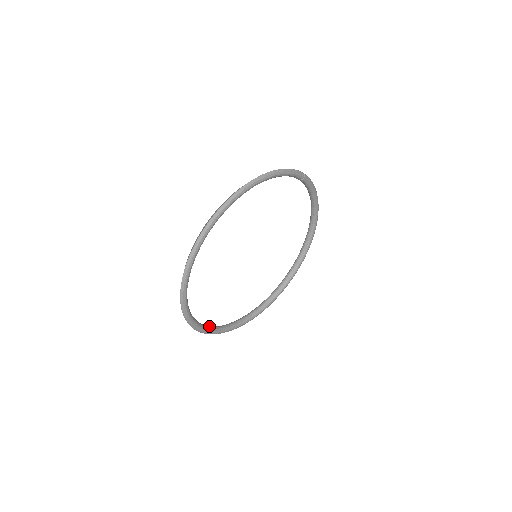
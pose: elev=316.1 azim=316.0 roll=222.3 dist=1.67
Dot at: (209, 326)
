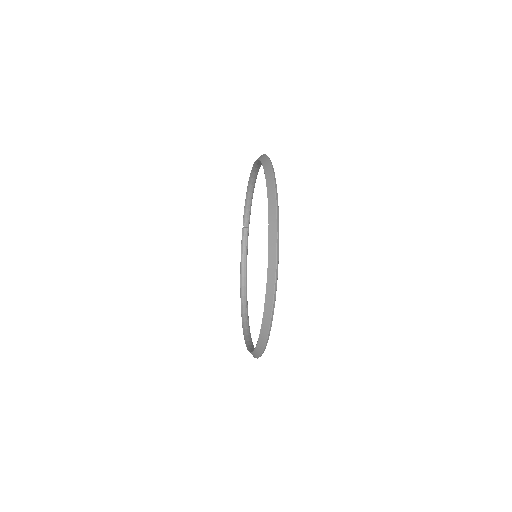
Dot at: (269, 286)
